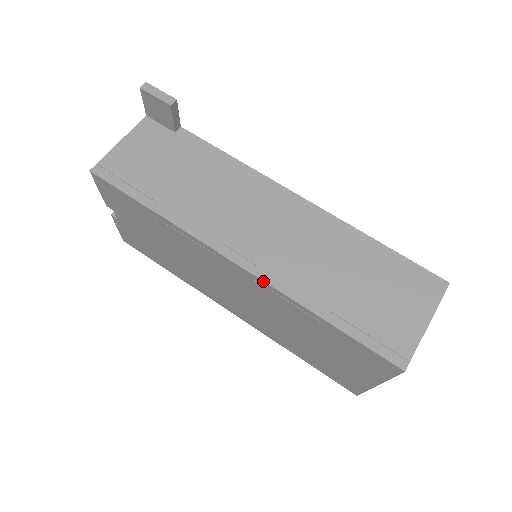
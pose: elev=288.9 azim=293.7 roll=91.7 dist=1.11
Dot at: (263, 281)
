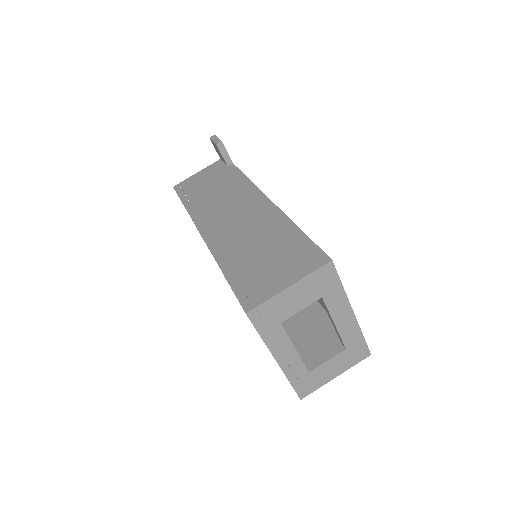
Dot at: (207, 246)
